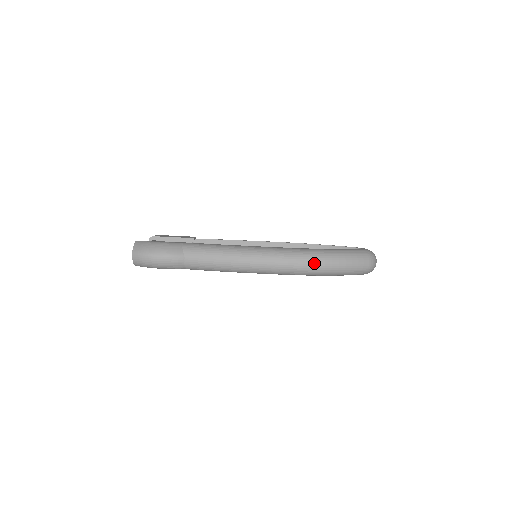
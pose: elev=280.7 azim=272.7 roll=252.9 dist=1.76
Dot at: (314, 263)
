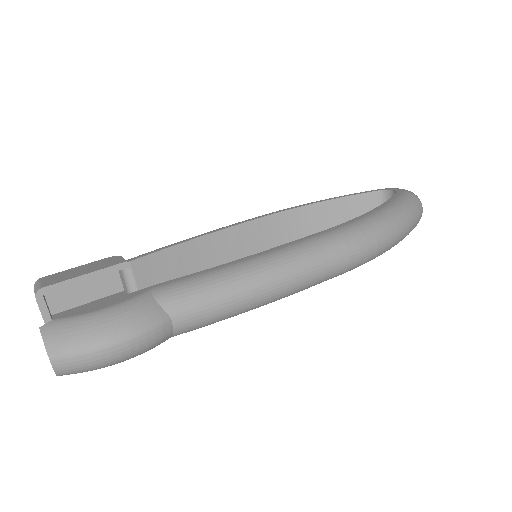
Dot at: (381, 241)
